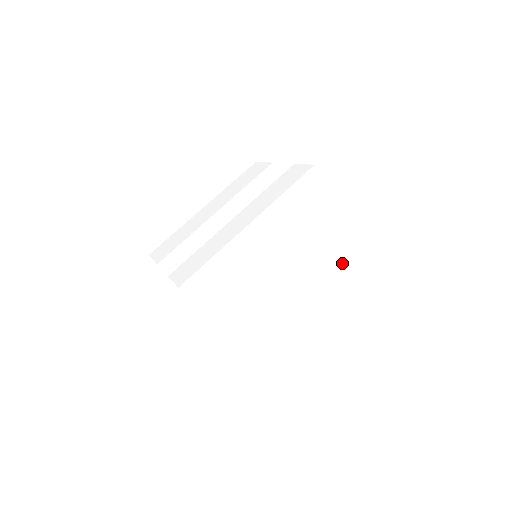
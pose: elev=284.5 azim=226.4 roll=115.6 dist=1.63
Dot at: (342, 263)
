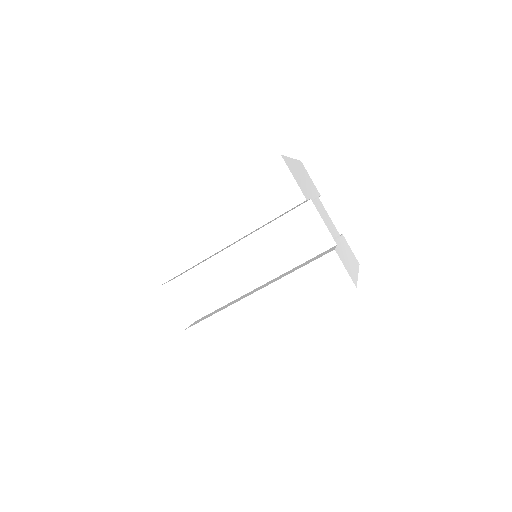
Dot at: occluded
